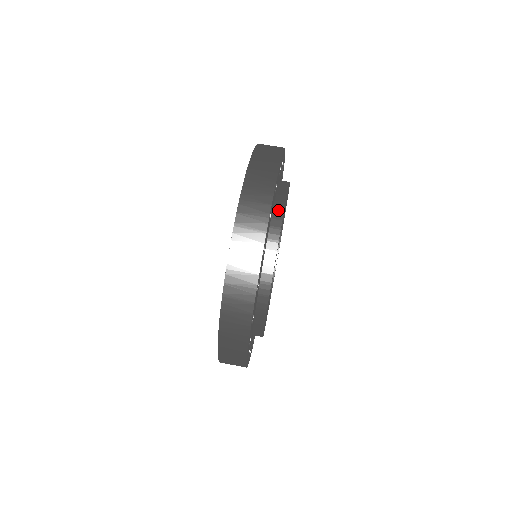
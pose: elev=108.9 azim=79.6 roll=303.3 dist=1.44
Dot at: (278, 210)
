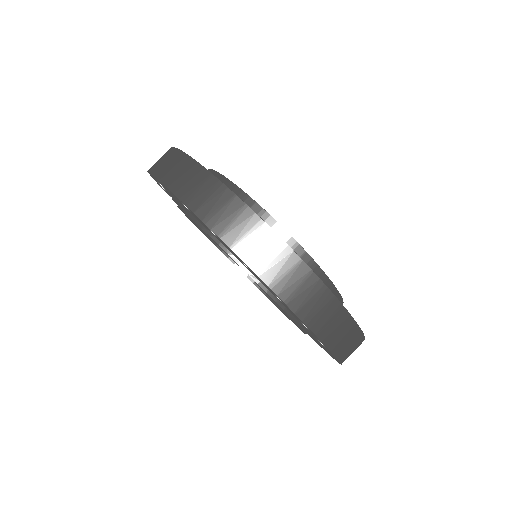
Dot at: (261, 217)
